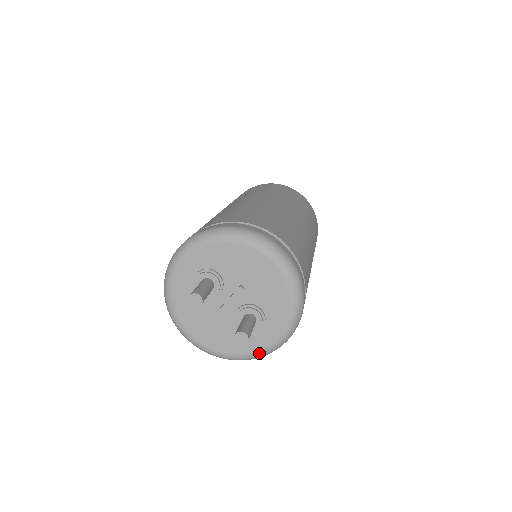
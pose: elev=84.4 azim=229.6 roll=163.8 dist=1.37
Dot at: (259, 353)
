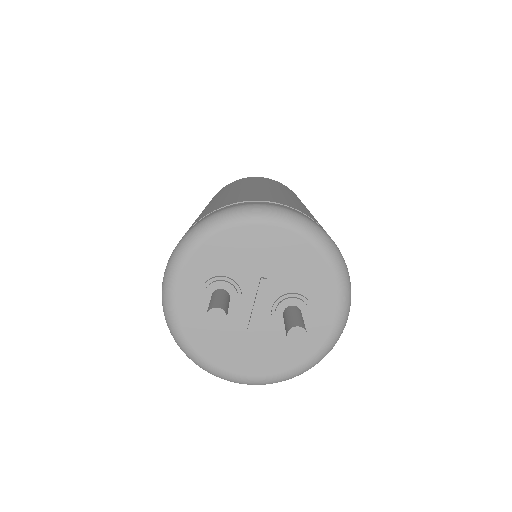
Dot at: (323, 350)
